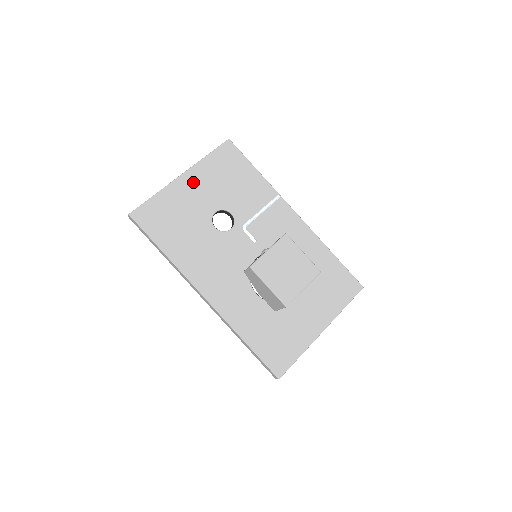
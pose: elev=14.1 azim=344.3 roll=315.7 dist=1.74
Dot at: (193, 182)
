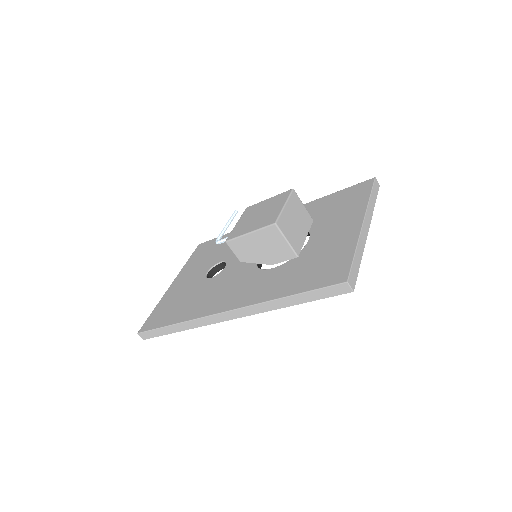
Dot at: (182, 279)
